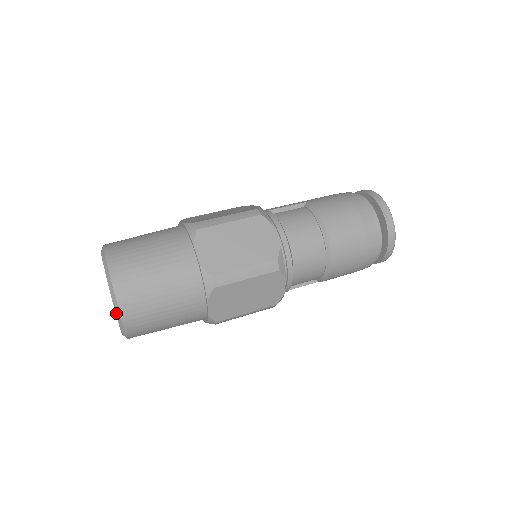
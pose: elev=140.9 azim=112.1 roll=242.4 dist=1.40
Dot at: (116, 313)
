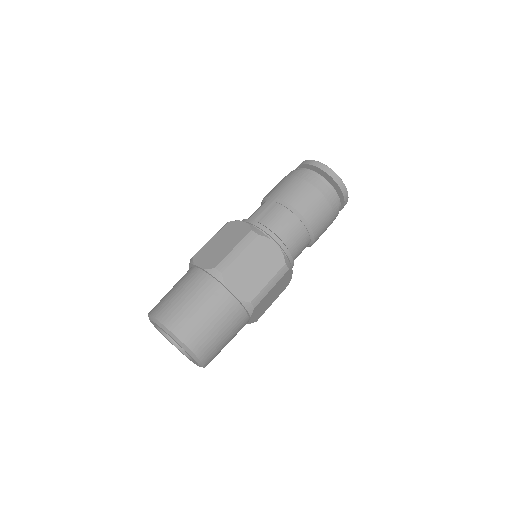
Dot at: (197, 361)
